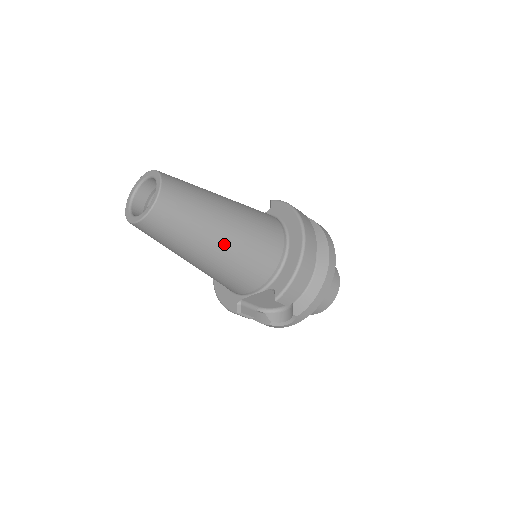
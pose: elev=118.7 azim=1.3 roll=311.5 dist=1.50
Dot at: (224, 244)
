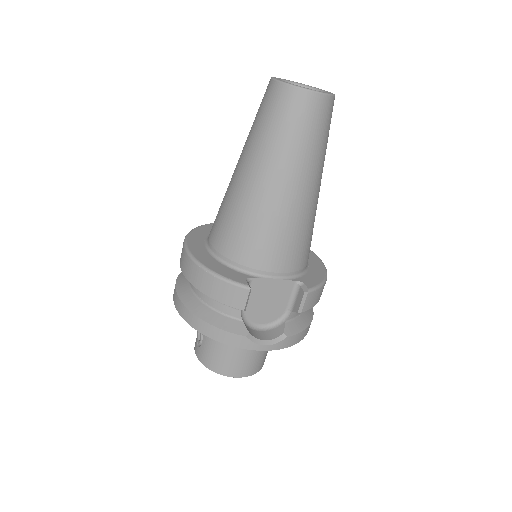
Dot at: (316, 194)
